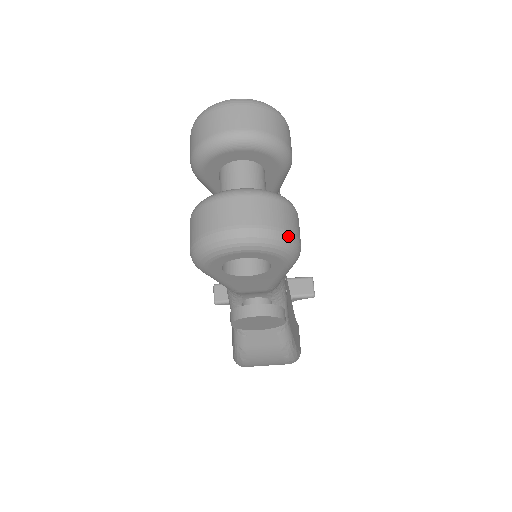
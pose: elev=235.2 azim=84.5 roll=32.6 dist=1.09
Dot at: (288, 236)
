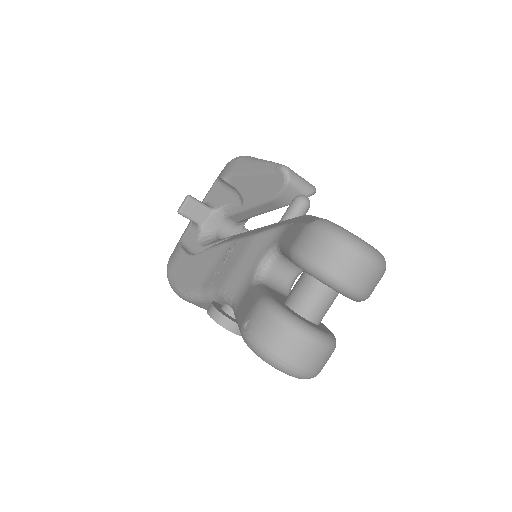
Dot at: occluded
